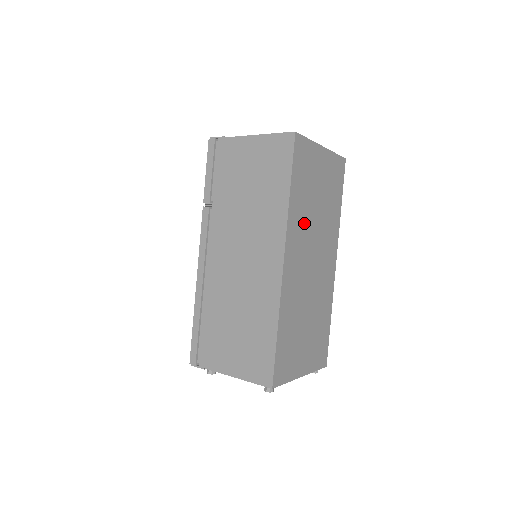
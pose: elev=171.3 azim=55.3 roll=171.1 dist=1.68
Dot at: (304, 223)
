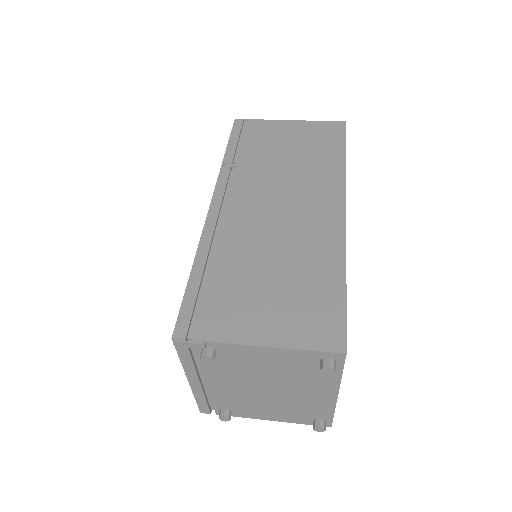
Dot at: occluded
